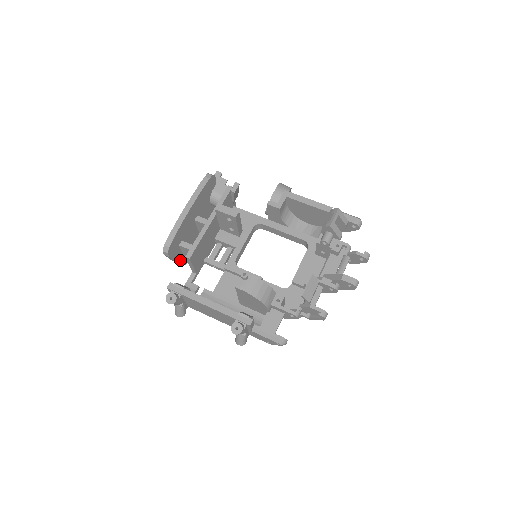
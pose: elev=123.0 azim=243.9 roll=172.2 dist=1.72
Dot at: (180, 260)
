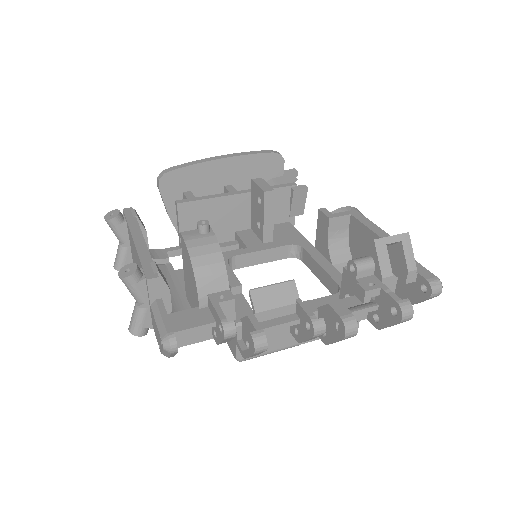
Dot at: occluded
